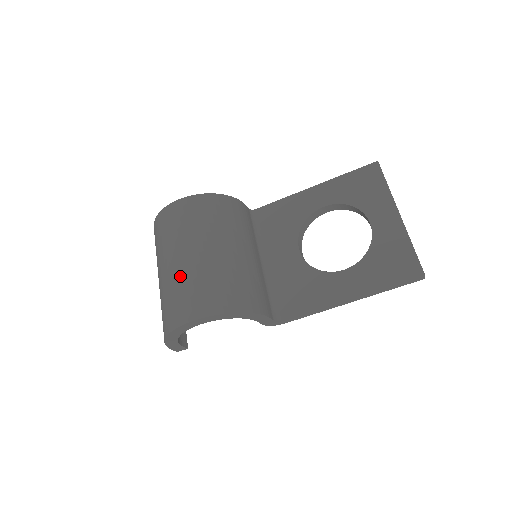
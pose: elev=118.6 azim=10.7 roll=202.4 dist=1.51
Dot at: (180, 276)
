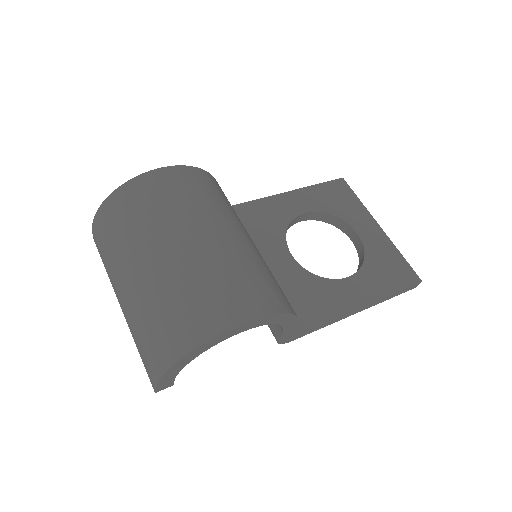
Dot at: (202, 264)
